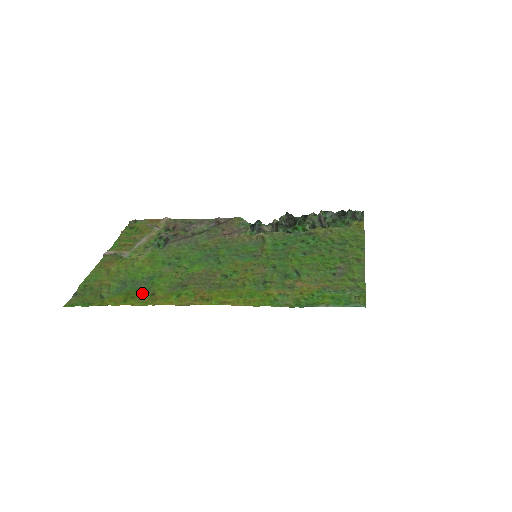
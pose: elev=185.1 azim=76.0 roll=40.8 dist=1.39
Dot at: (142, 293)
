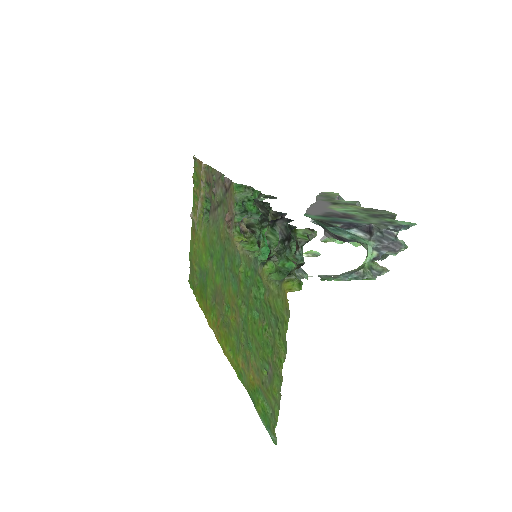
Dot at: (204, 294)
